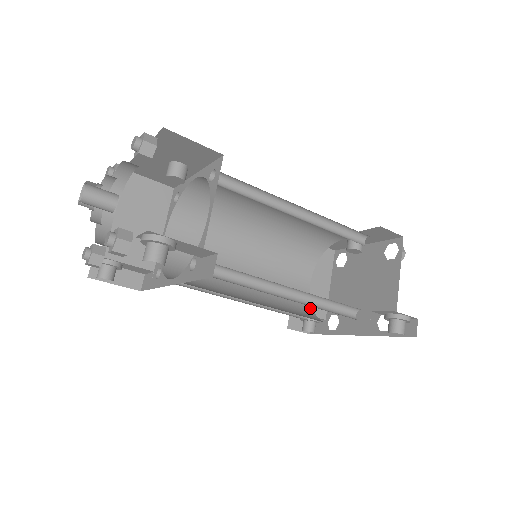
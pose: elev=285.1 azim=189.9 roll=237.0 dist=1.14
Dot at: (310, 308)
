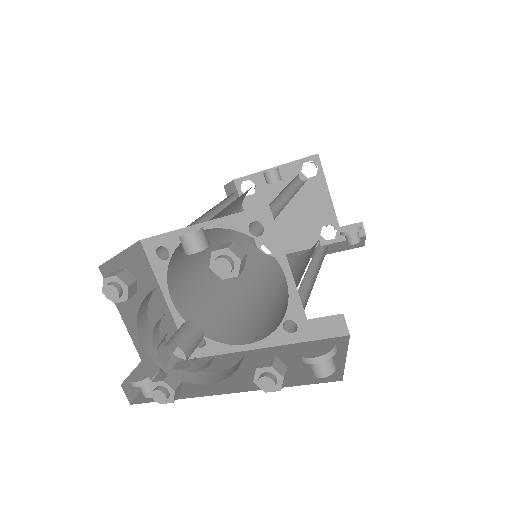
Dot at: (259, 251)
